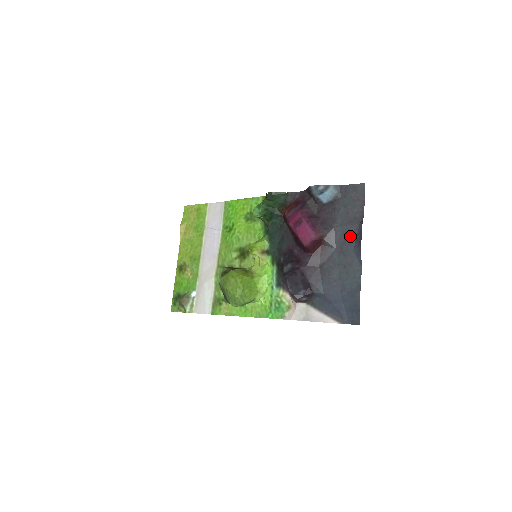
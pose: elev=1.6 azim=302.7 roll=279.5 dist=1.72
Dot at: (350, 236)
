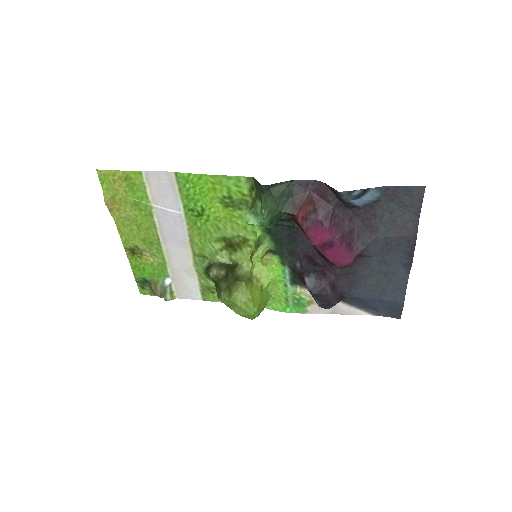
Dot at: (396, 247)
